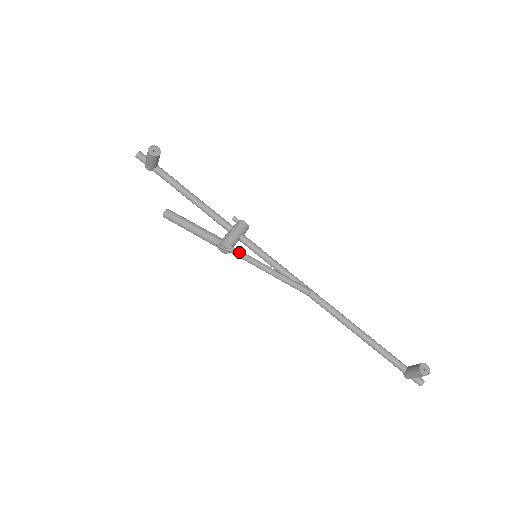
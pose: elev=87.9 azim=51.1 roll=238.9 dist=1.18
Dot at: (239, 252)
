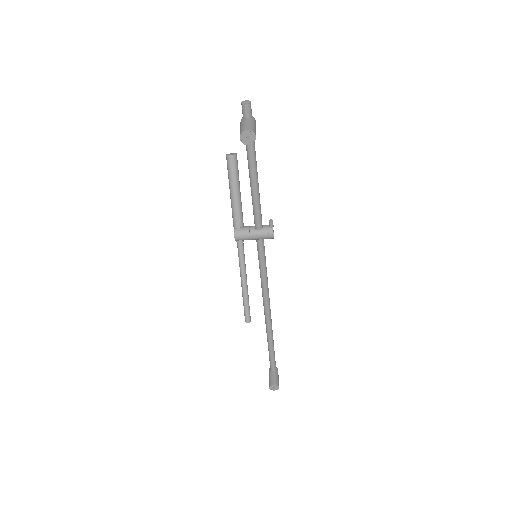
Dot at: (240, 251)
